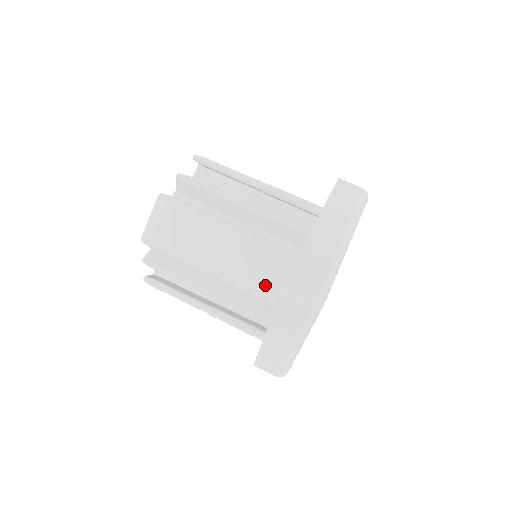
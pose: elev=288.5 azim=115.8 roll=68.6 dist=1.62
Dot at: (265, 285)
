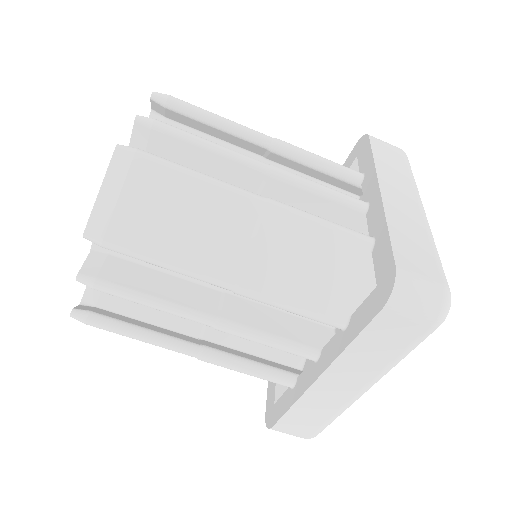
Dot at: (325, 294)
